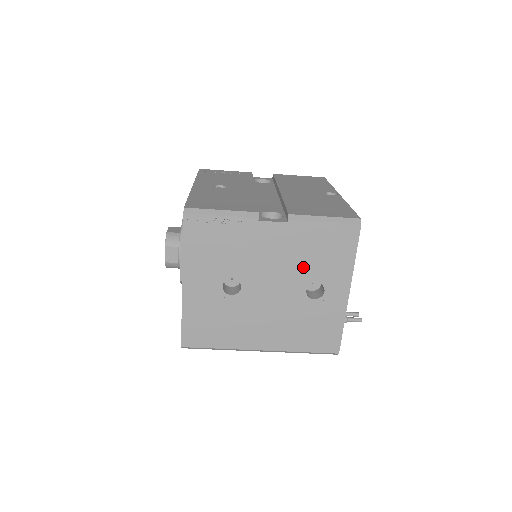
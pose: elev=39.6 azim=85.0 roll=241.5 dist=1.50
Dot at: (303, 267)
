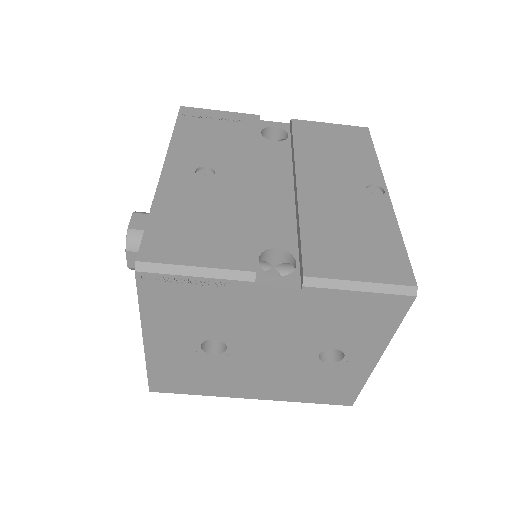
Dot at: (318, 334)
